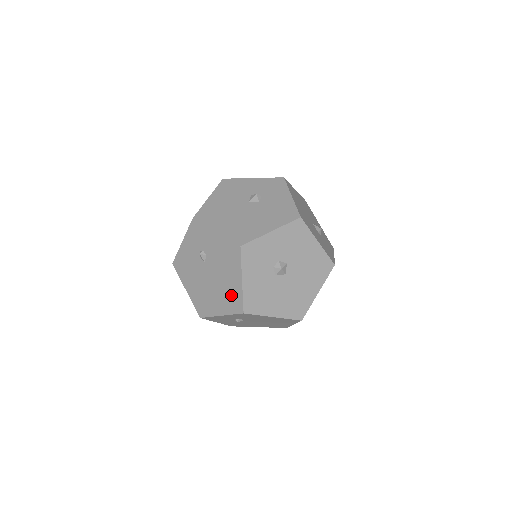
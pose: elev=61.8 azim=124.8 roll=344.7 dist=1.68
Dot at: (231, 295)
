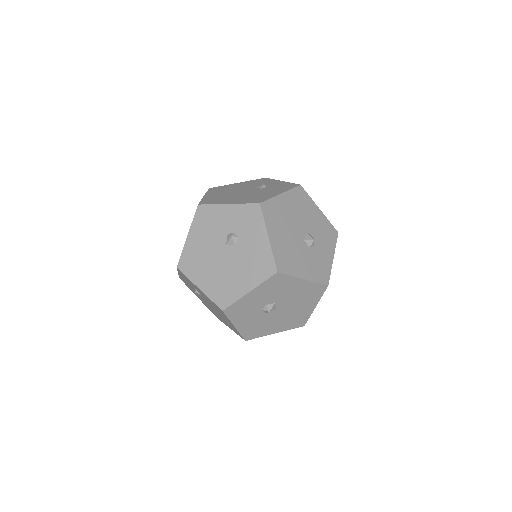
Dot at: occluded
